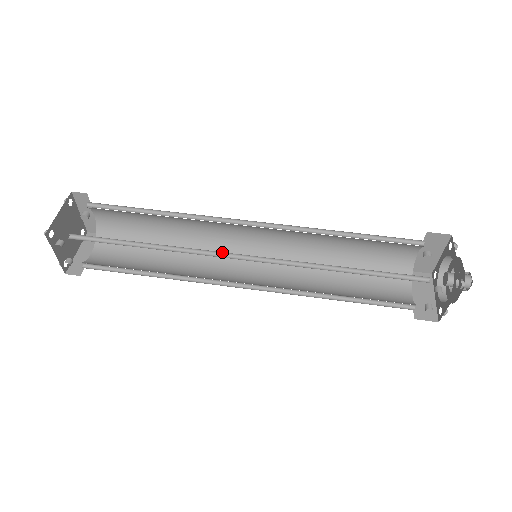
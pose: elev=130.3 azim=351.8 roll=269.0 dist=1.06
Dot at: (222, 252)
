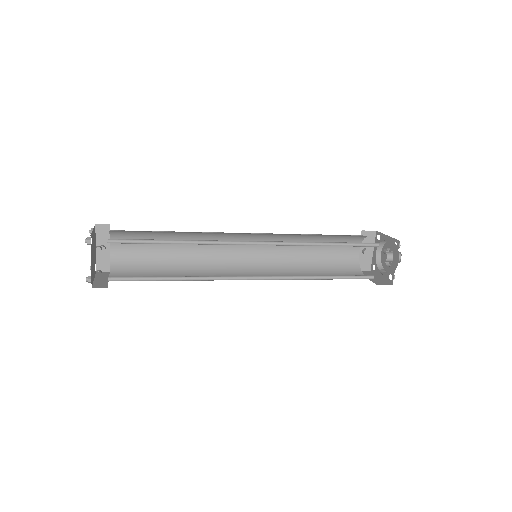
Dot at: (238, 242)
